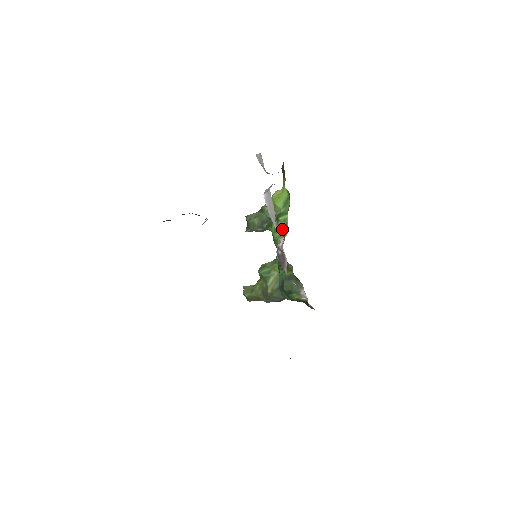
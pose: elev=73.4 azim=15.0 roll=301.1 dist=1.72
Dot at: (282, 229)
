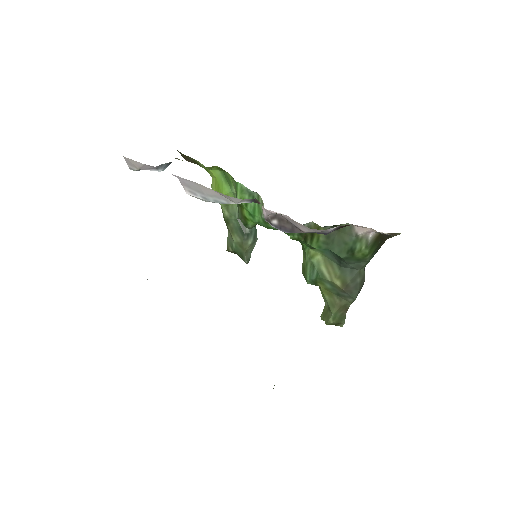
Dot at: (253, 203)
